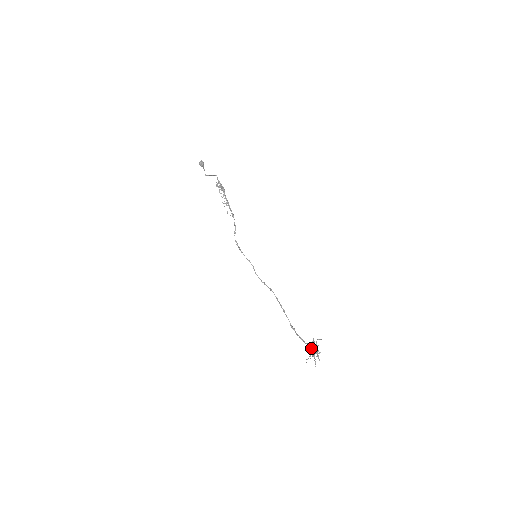
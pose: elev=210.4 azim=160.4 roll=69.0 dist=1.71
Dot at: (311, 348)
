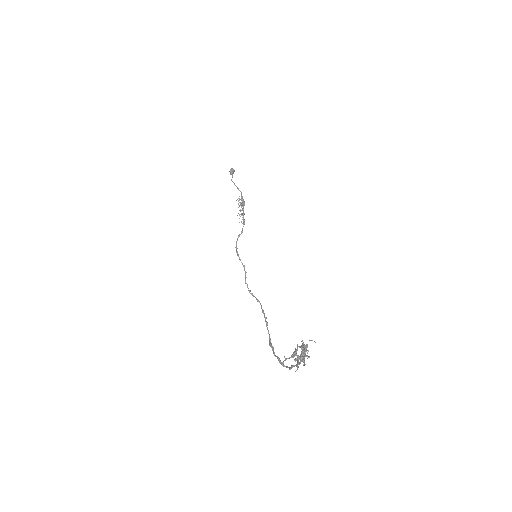
Dot at: (297, 348)
